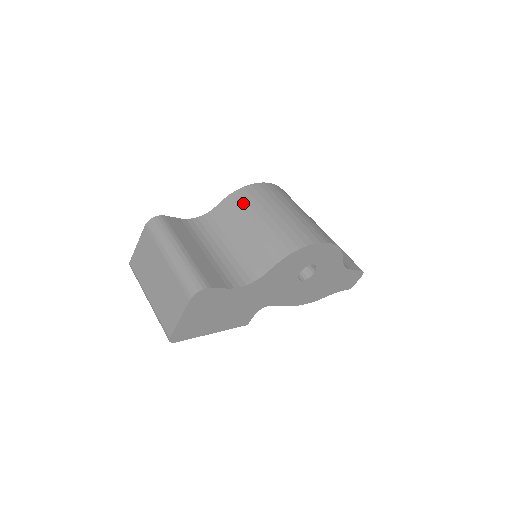
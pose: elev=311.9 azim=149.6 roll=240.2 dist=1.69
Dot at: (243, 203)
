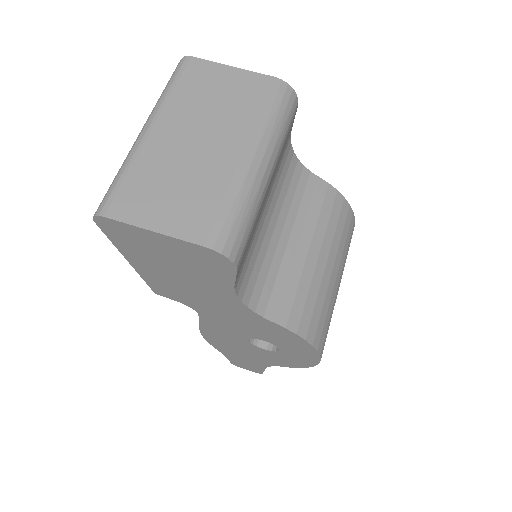
Dot at: (334, 218)
